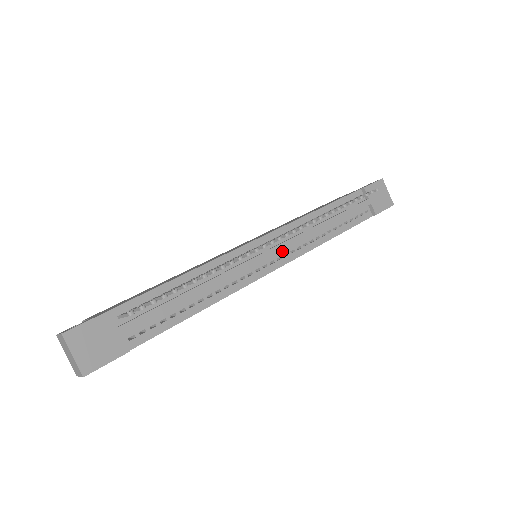
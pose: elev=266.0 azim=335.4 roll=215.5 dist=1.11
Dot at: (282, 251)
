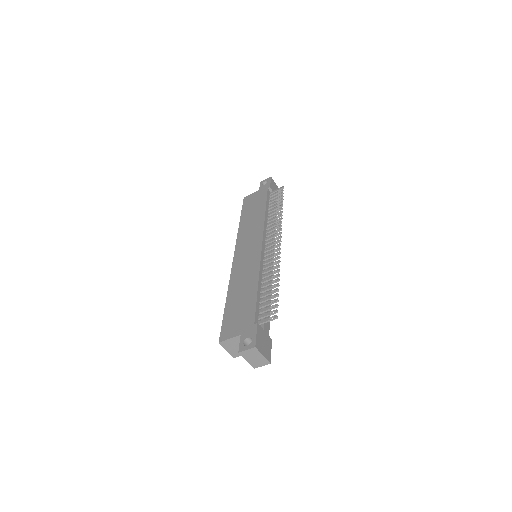
Dot at: occluded
